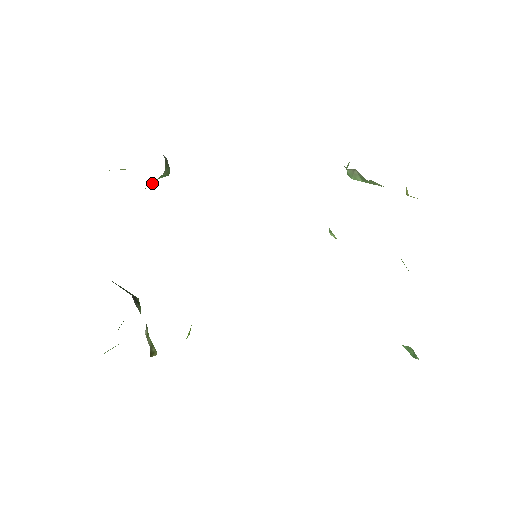
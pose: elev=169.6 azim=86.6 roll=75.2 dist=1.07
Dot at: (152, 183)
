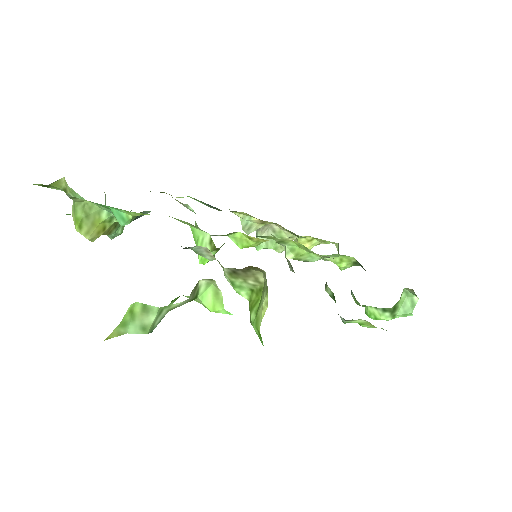
Dot at: (115, 226)
